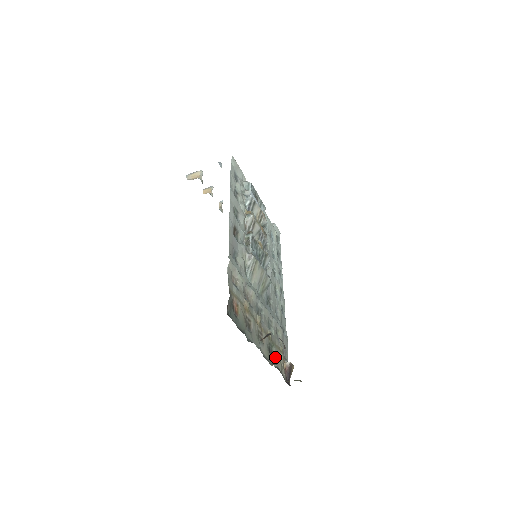
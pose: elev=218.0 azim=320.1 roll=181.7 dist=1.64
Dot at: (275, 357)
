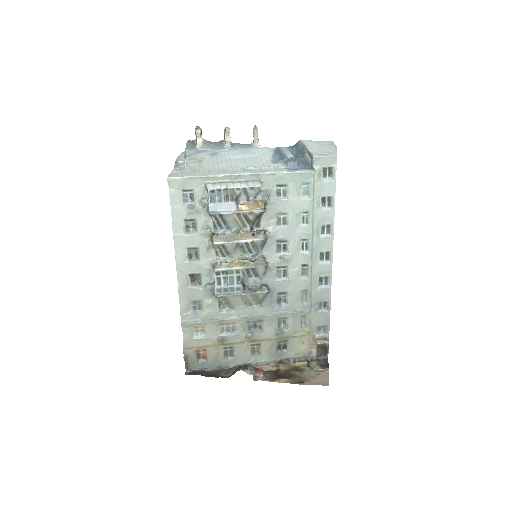
Dot at: (290, 349)
